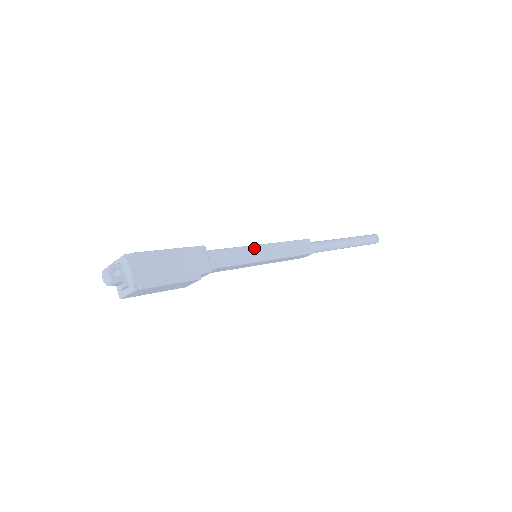
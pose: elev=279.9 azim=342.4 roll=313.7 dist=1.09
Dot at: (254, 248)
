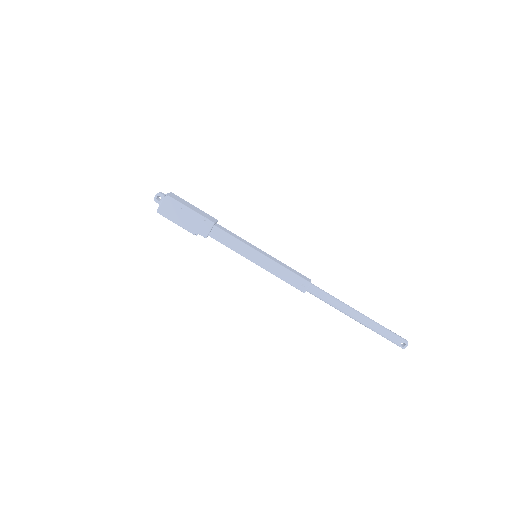
Dot at: (252, 251)
